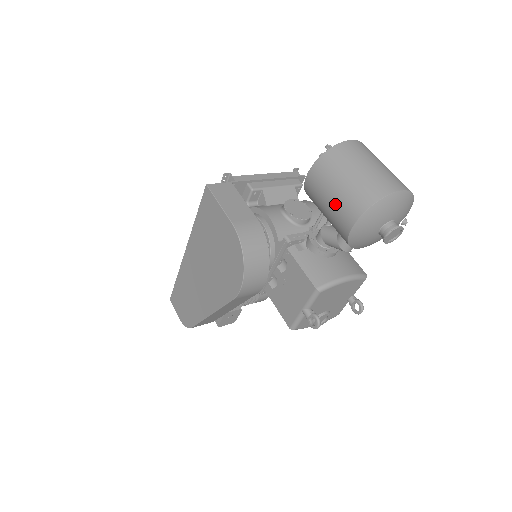
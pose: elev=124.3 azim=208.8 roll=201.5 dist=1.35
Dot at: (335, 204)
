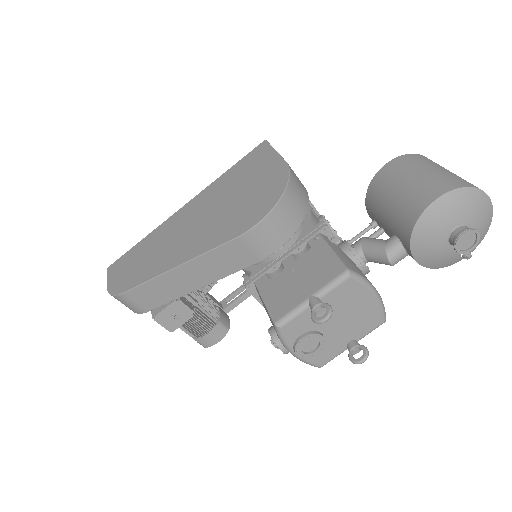
Dot at: (416, 183)
